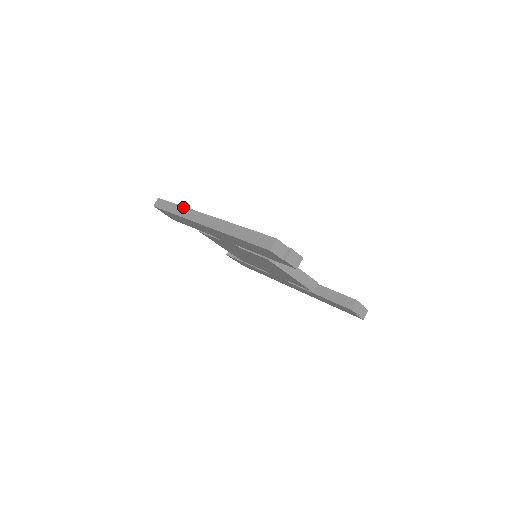
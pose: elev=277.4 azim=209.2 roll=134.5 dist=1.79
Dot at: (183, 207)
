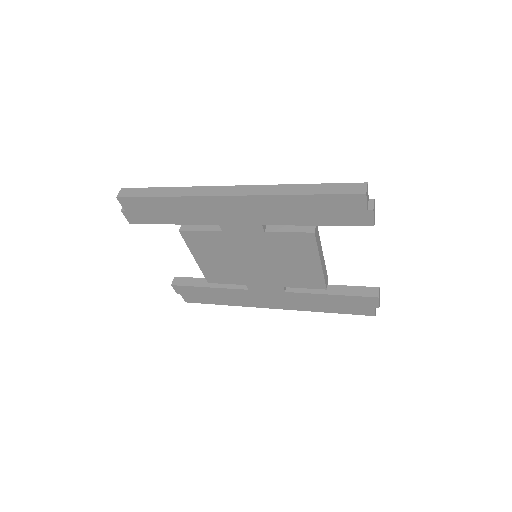
Dot at: (181, 187)
